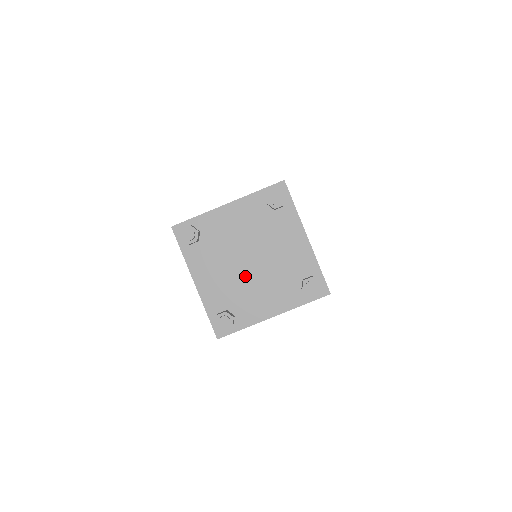
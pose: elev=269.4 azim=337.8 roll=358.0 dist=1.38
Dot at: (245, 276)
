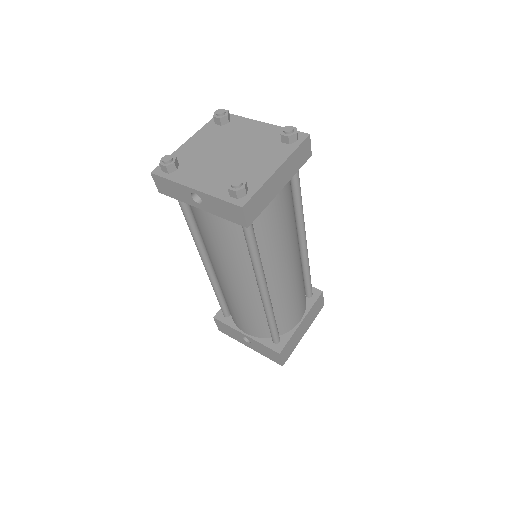
Dot at: (215, 158)
